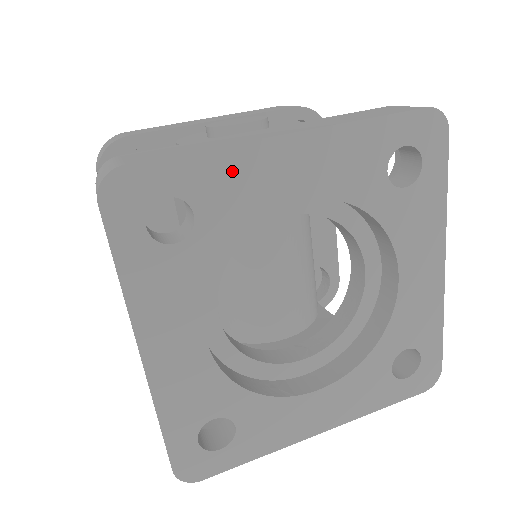
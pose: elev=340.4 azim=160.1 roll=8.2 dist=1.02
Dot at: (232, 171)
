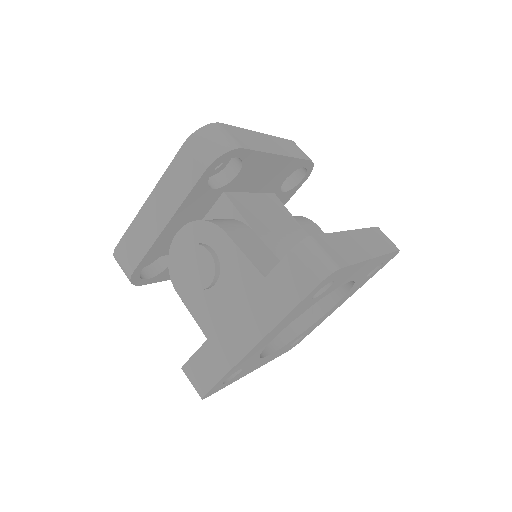
Dot at: (242, 362)
